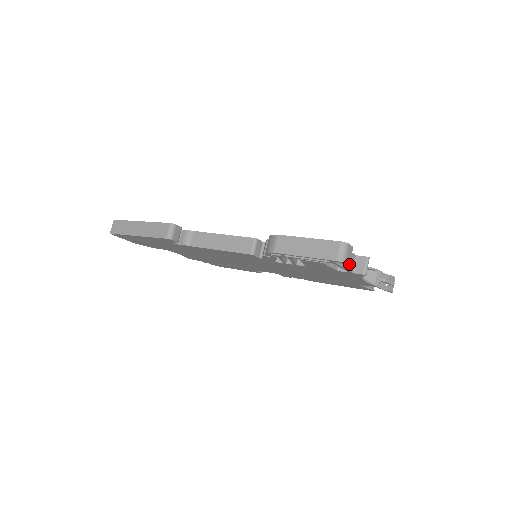
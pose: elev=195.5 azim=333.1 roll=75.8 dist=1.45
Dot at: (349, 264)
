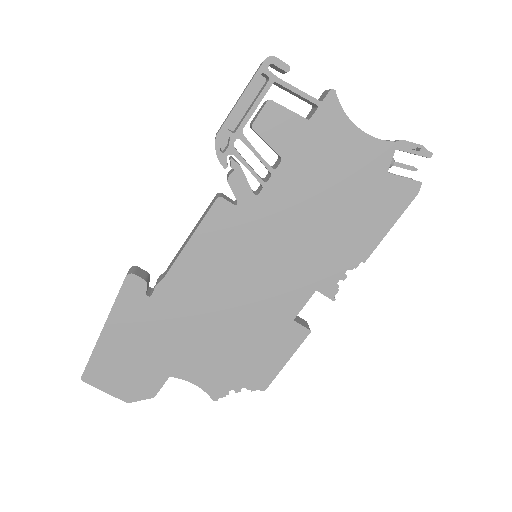
Dot at: (287, 65)
